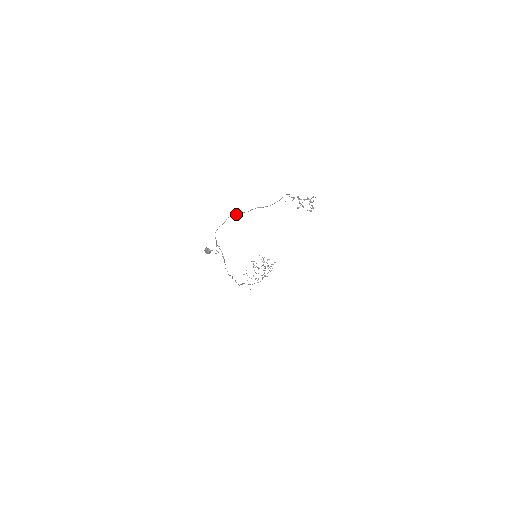
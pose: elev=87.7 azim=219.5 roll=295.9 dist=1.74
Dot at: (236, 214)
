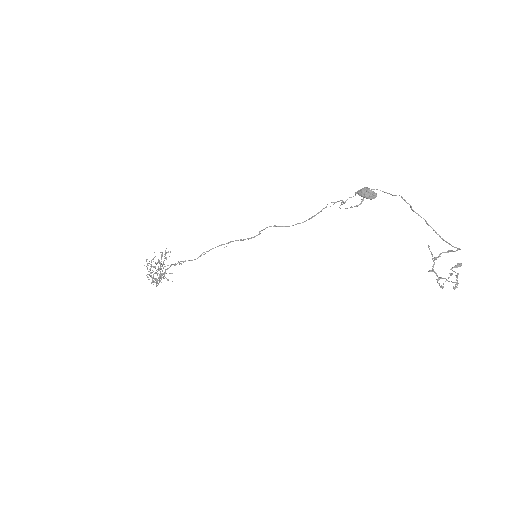
Dot at: occluded
